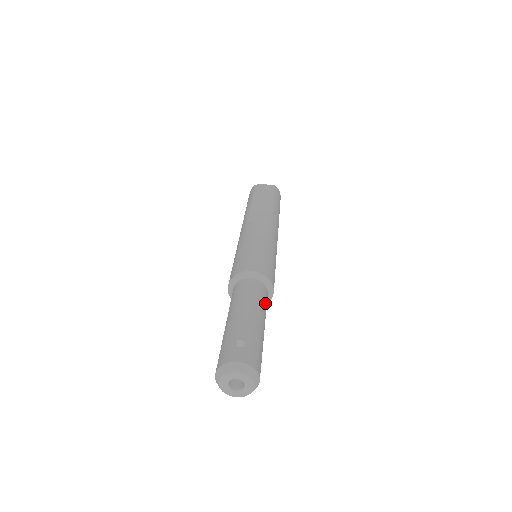
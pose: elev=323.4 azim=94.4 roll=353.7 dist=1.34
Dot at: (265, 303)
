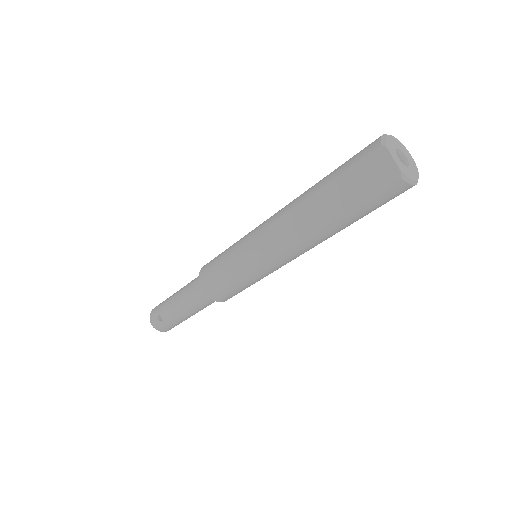
Dot at: (204, 306)
